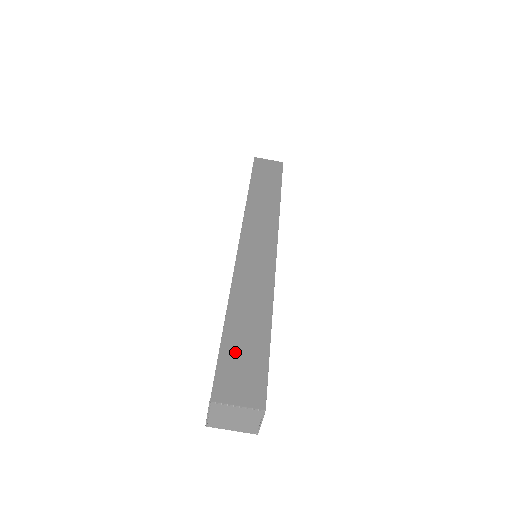
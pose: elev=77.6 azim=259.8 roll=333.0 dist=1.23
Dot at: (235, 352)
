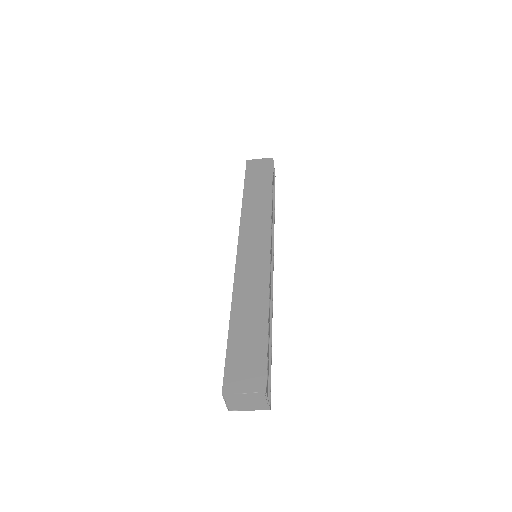
Dot at: (239, 348)
